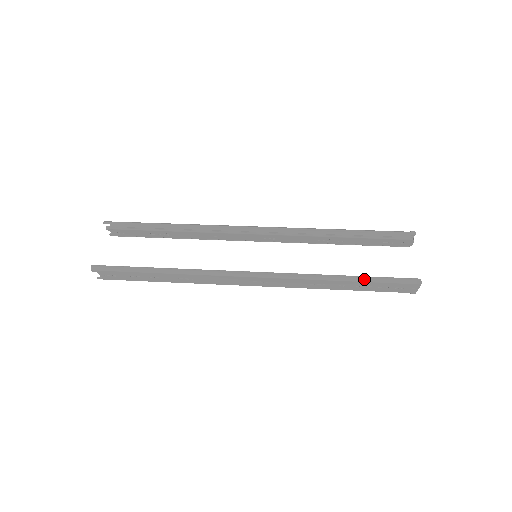
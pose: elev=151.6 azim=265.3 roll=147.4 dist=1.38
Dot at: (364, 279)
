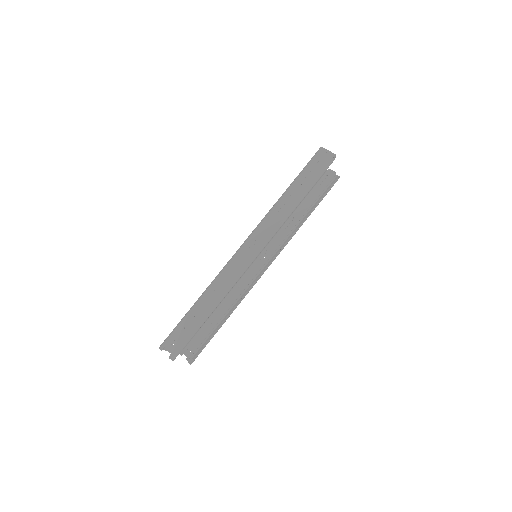
Dot at: occluded
